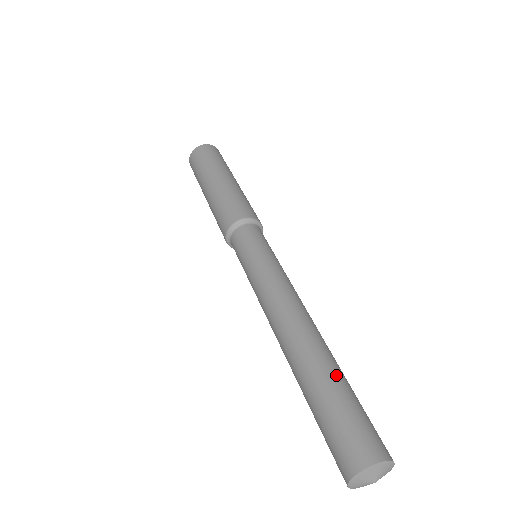
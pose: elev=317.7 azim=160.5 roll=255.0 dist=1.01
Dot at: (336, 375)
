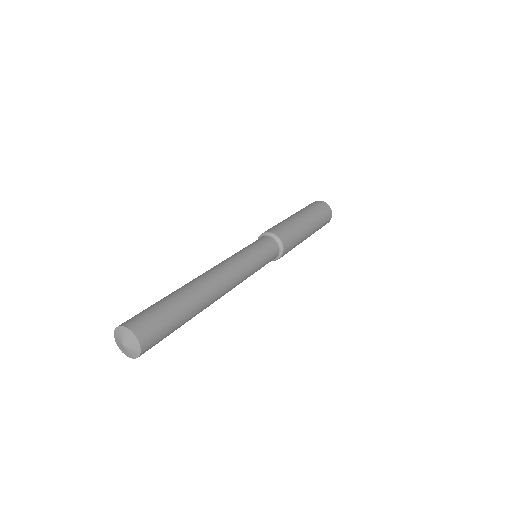
Dot at: (175, 296)
